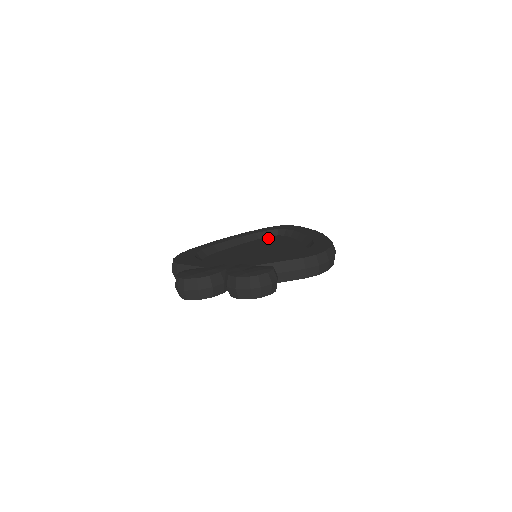
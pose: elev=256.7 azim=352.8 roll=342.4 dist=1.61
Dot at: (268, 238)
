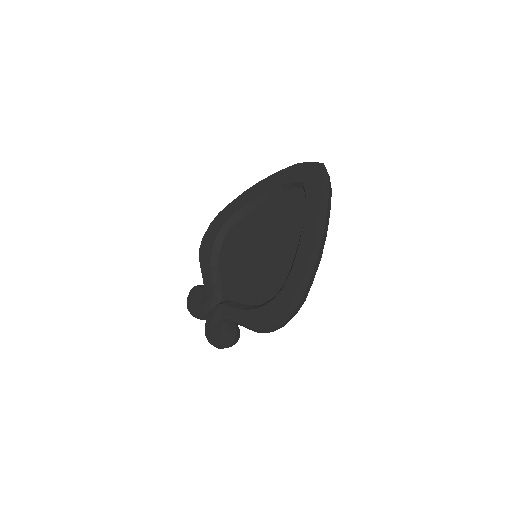
Dot at: (290, 197)
